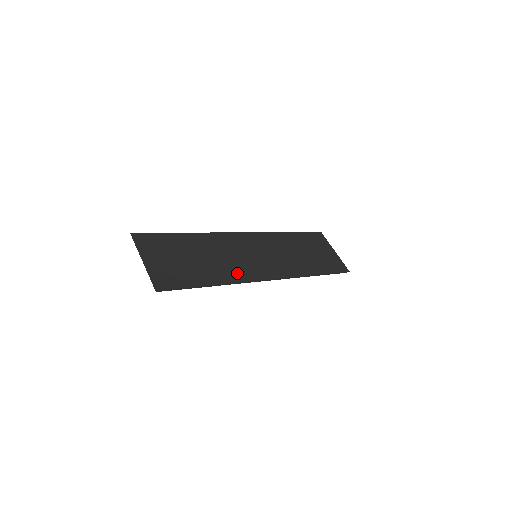
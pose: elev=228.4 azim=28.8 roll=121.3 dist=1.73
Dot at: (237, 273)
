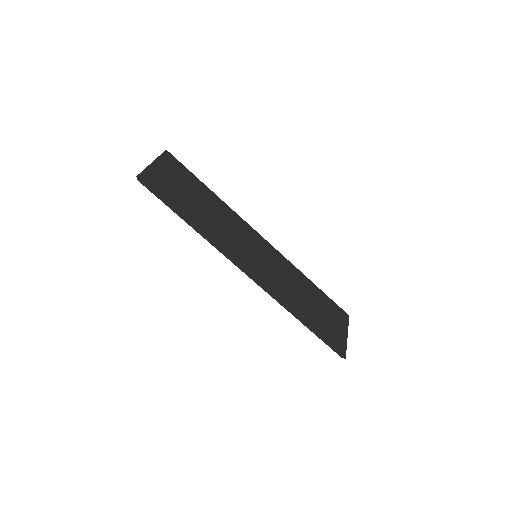
Dot at: (221, 241)
